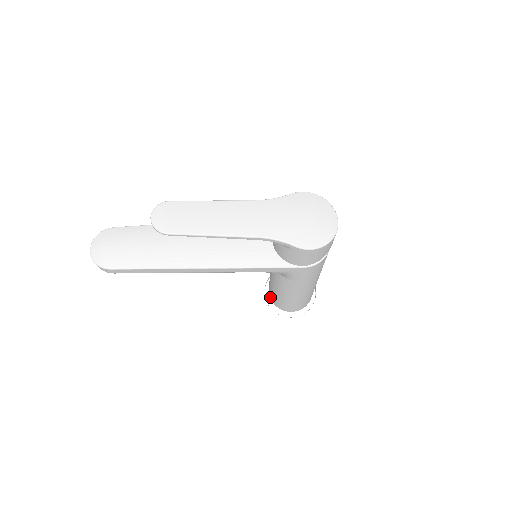
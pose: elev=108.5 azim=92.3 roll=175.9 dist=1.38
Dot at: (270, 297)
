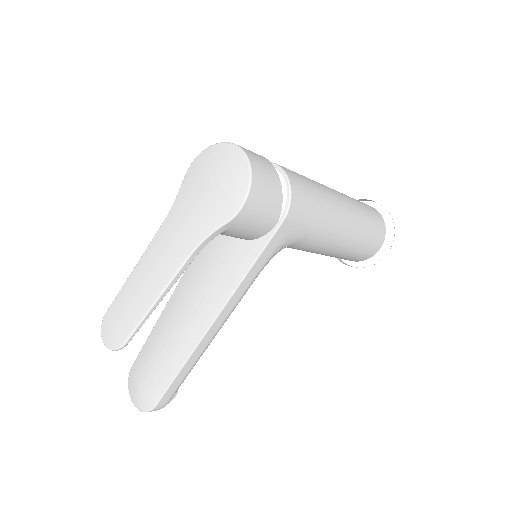
Dot at: occluded
